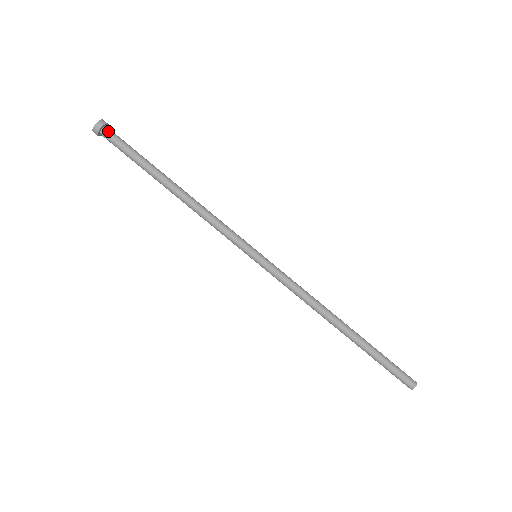
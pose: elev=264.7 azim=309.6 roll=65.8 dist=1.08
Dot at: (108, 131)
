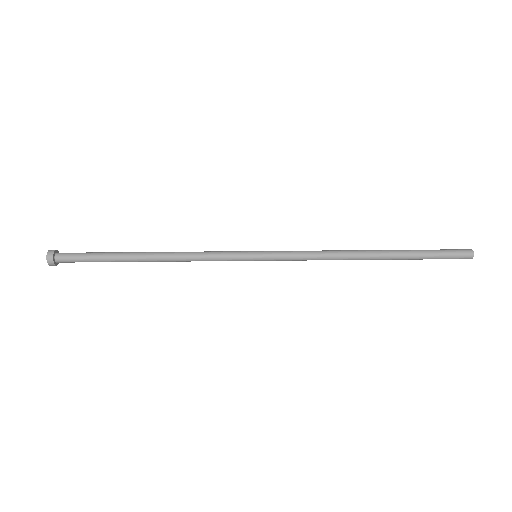
Dot at: (61, 253)
